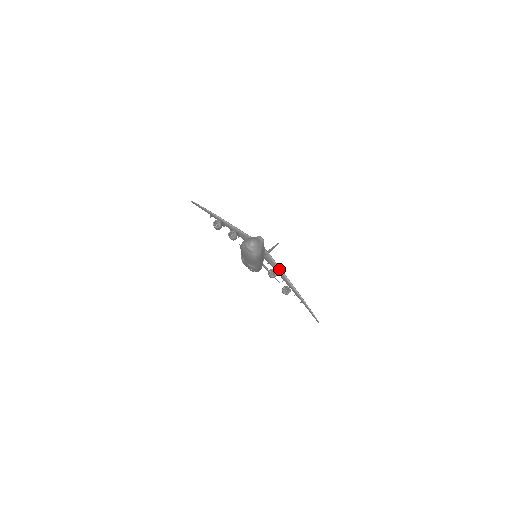
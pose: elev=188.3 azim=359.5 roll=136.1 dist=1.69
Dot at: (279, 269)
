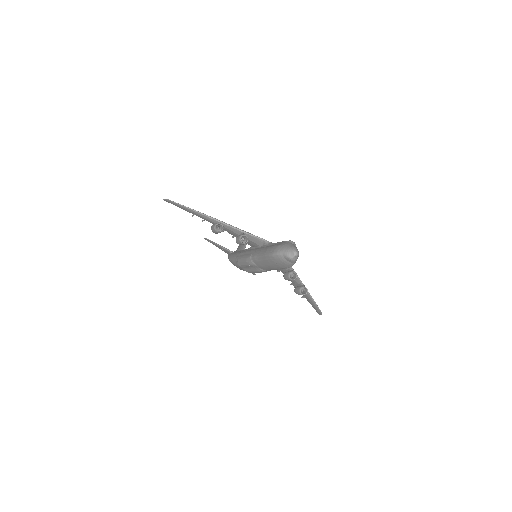
Dot at: (292, 269)
